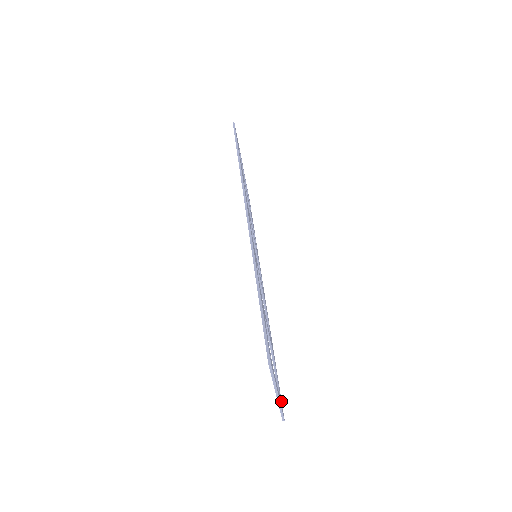
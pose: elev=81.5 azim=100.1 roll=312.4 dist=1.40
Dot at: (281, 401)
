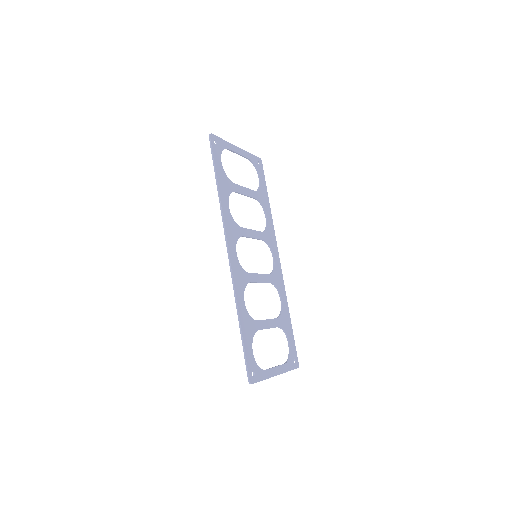
Dot at: (294, 356)
